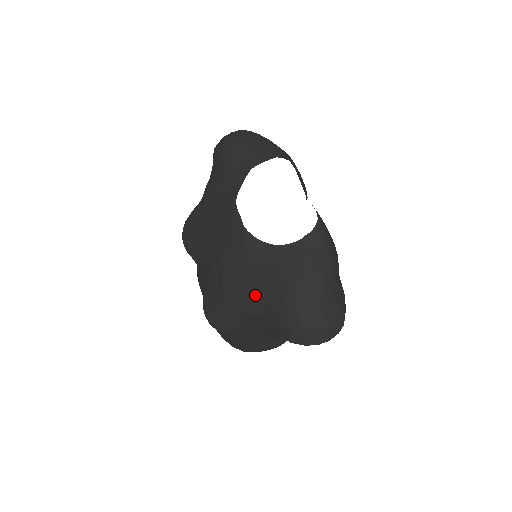
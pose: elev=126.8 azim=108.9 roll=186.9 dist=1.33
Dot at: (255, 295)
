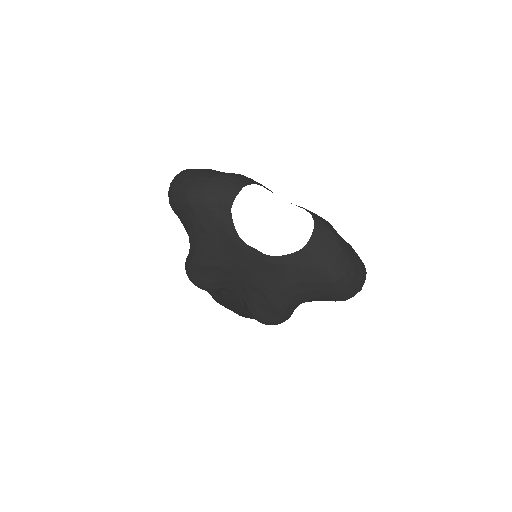
Dot at: (302, 290)
